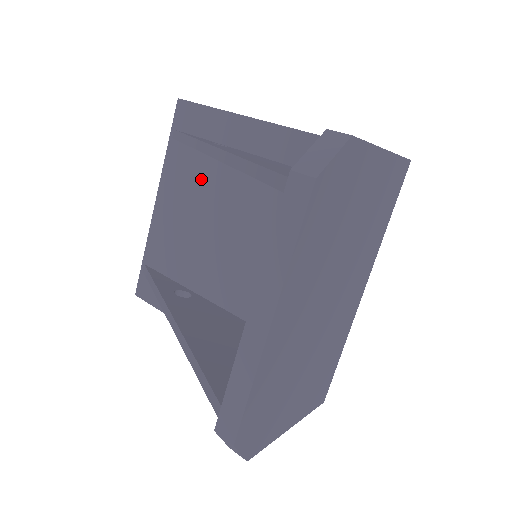
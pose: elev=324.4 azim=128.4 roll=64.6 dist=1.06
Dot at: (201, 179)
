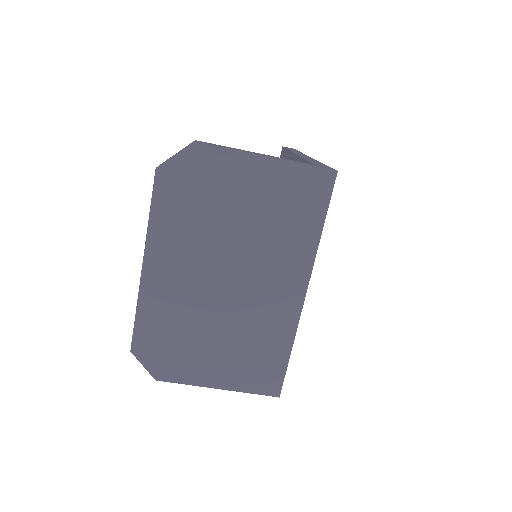
Dot at: occluded
